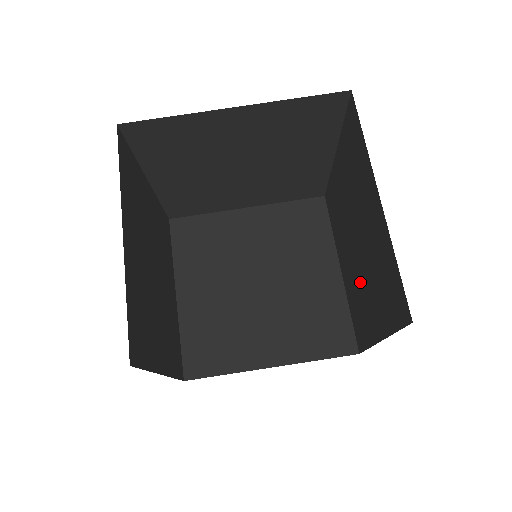
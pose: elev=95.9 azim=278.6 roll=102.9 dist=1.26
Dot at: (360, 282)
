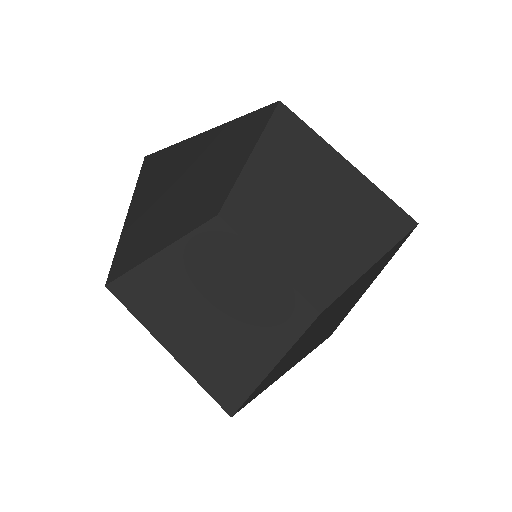
Dot at: (330, 211)
